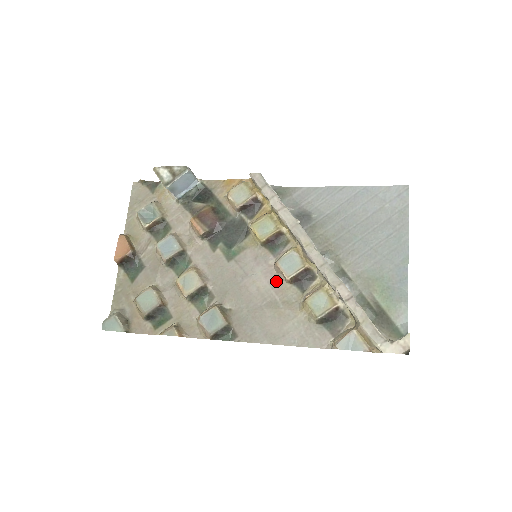
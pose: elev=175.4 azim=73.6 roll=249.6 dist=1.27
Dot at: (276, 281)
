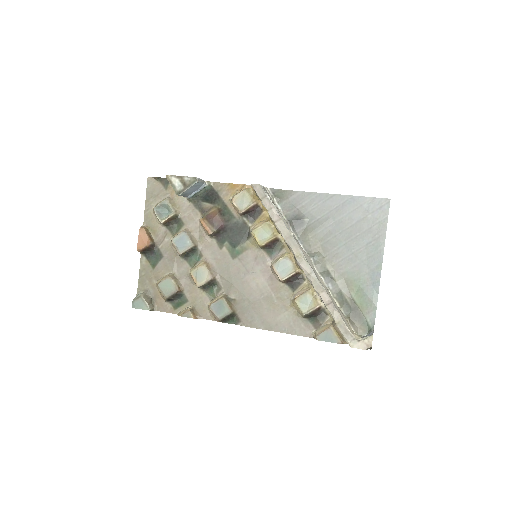
Dot at: (272, 280)
